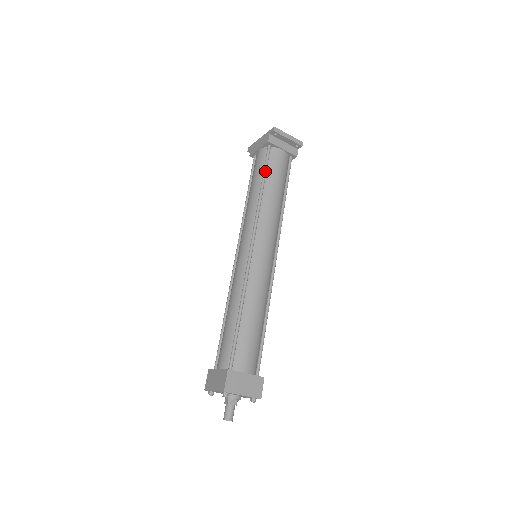
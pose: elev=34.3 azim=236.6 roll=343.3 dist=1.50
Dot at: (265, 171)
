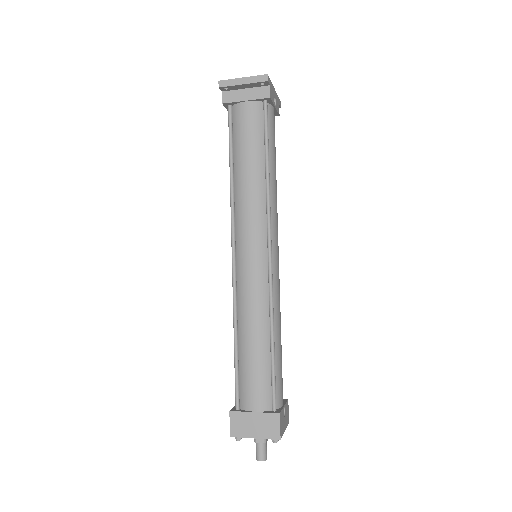
Dot at: (230, 145)
